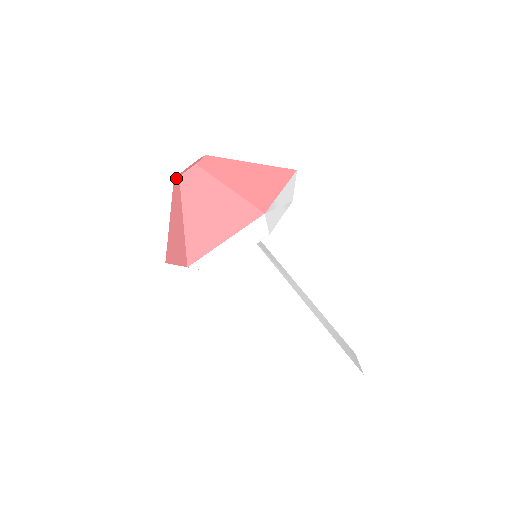
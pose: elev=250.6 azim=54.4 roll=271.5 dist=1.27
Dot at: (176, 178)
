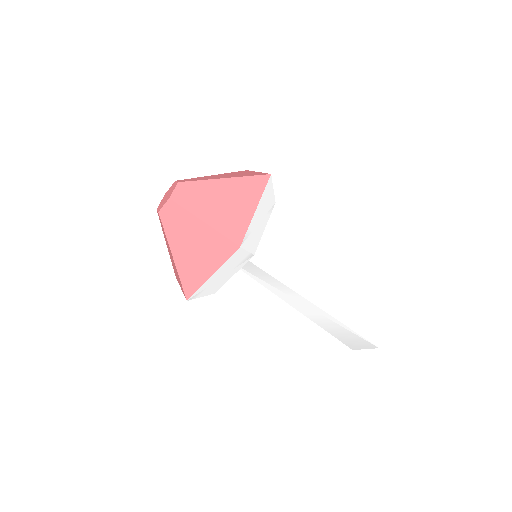
Dot at: (164, 205)
